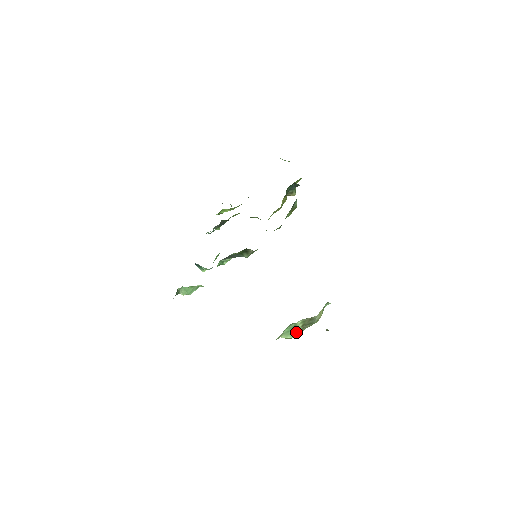
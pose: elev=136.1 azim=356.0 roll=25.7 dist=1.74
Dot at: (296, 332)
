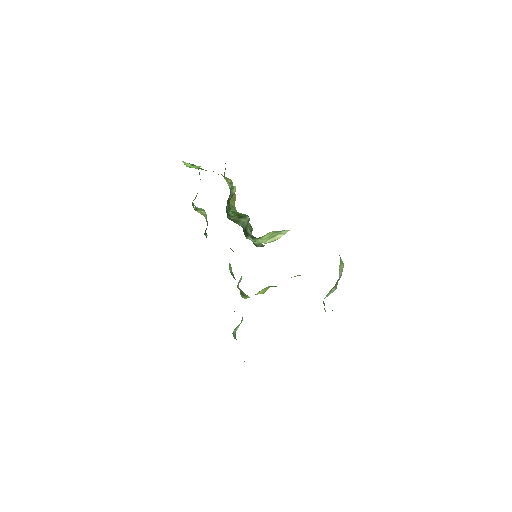
Dot at: (333, 291)
